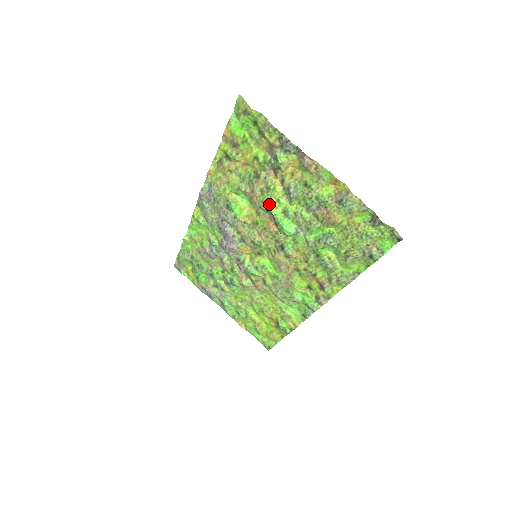
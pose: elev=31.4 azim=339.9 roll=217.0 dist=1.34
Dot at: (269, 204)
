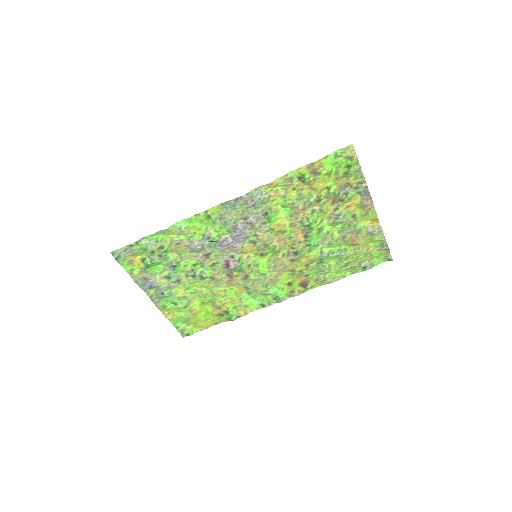
Dot at: (314, 222)
